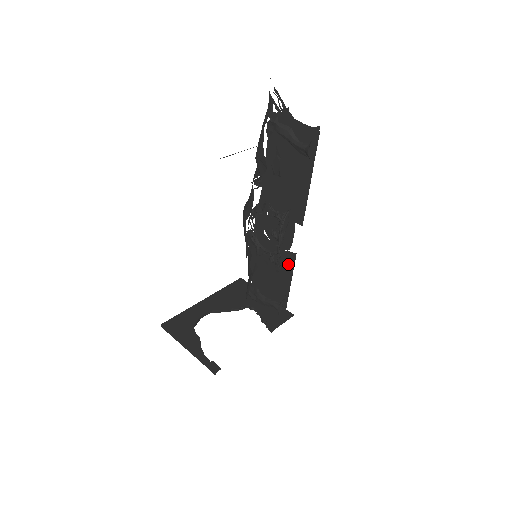
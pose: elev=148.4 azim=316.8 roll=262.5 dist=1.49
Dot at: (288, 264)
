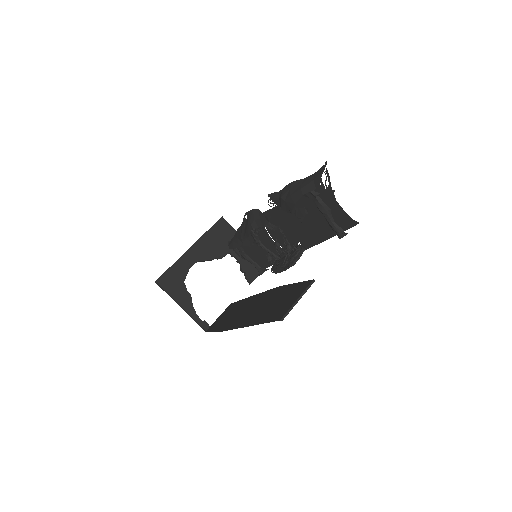
Dot at: occluded
